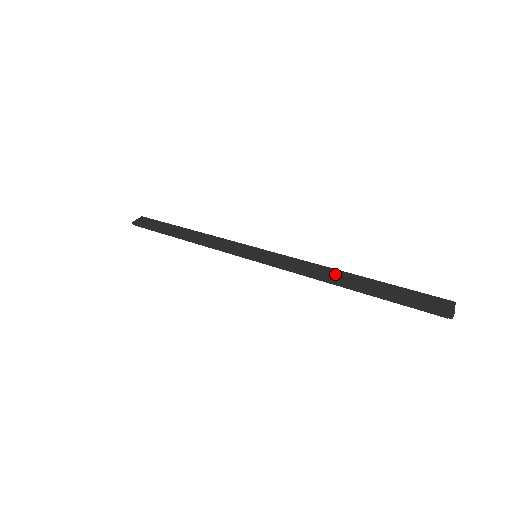
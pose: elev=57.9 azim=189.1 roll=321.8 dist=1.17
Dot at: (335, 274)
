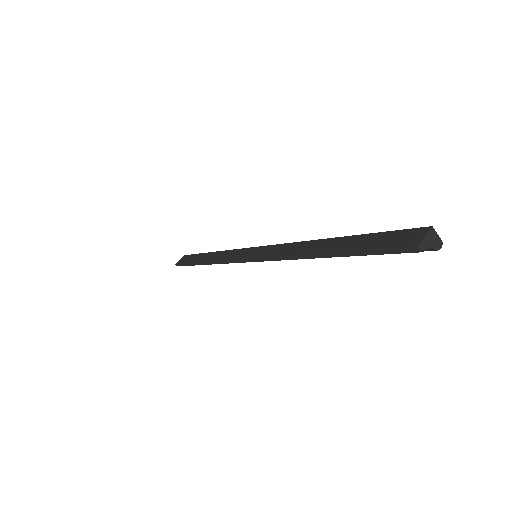
Dot at: (313, 246)
